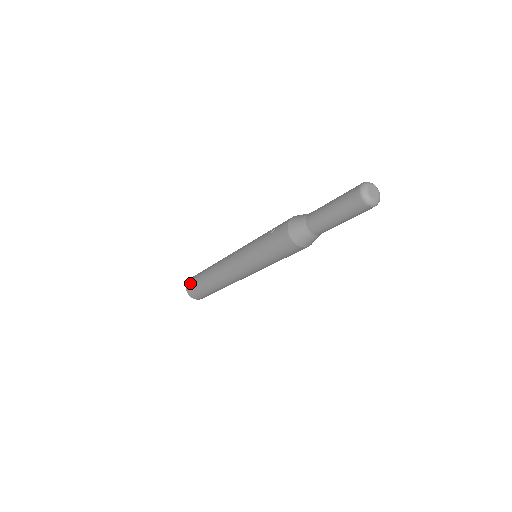
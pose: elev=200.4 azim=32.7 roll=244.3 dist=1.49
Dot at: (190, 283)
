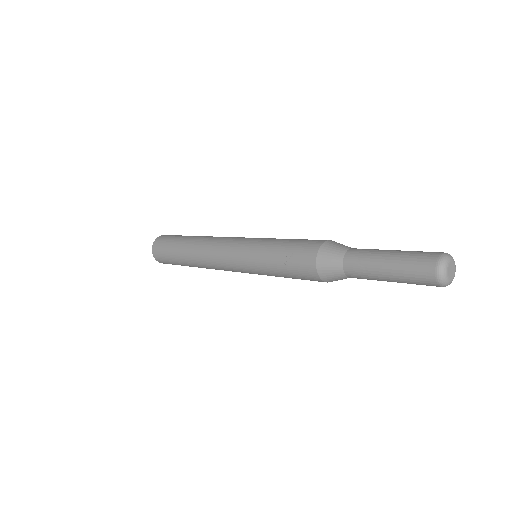
Dot at: (159, 255)
